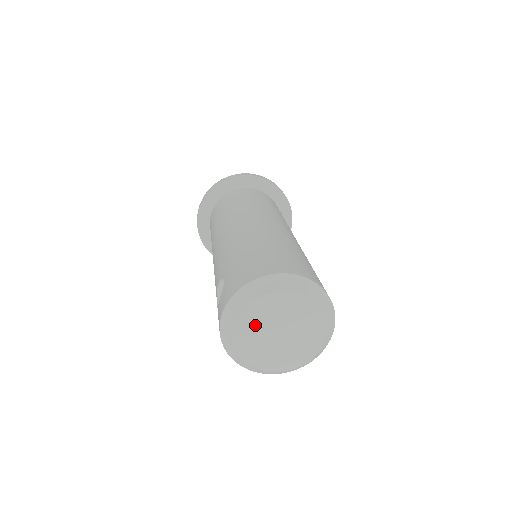
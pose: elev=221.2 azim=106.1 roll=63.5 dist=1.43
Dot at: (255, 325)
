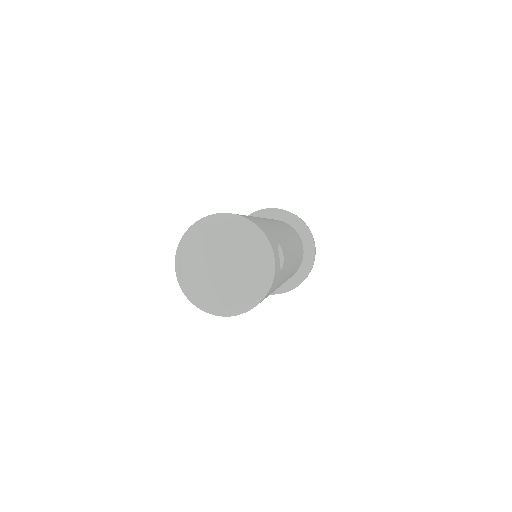
Dot at: (197, 265)
